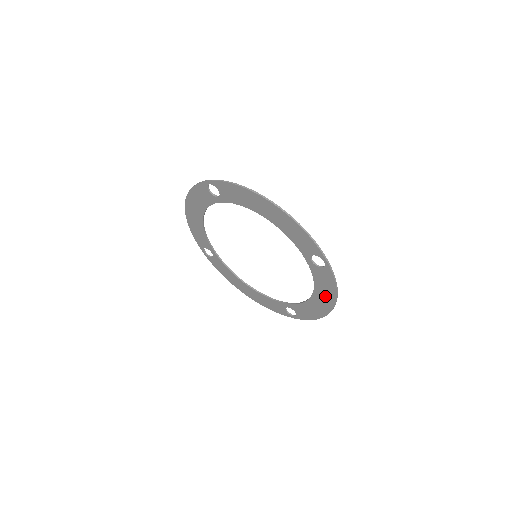
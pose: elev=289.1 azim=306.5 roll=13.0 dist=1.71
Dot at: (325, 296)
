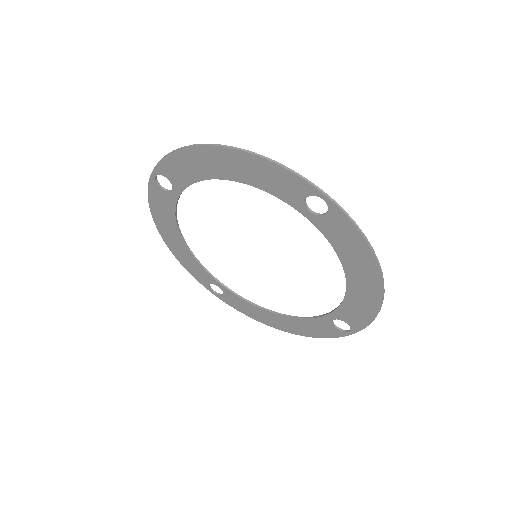
Dot at: (360, 265)
